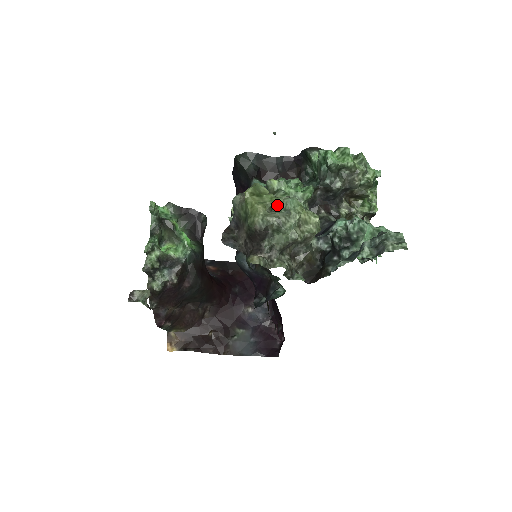
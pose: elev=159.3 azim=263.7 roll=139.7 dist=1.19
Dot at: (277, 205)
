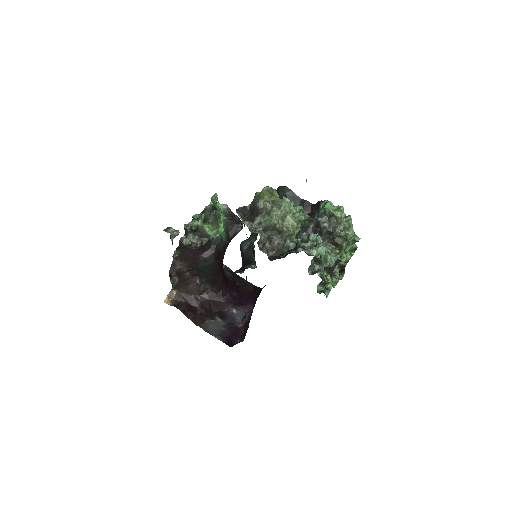
Dot at: (277, 202)
